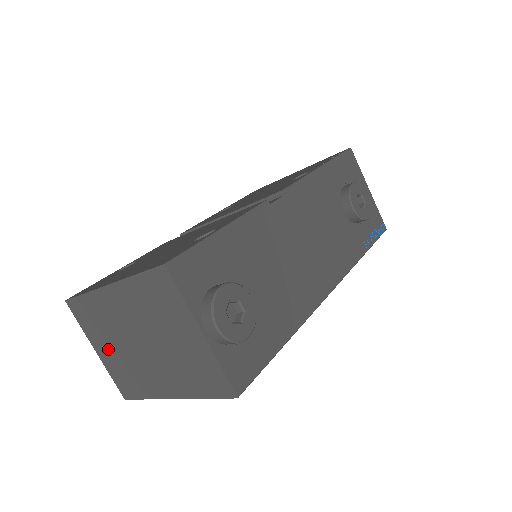
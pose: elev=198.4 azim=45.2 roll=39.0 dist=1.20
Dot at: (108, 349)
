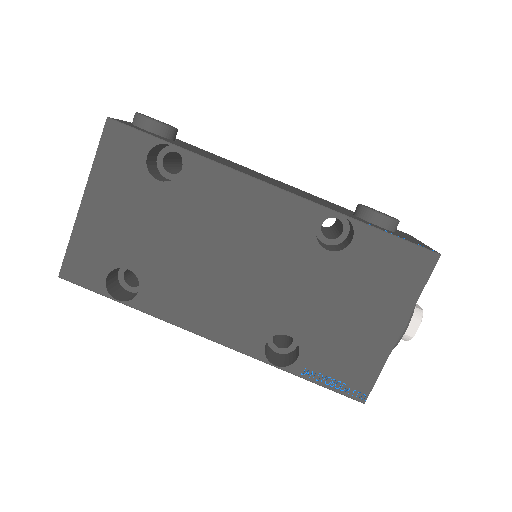
Dot at: occluded
